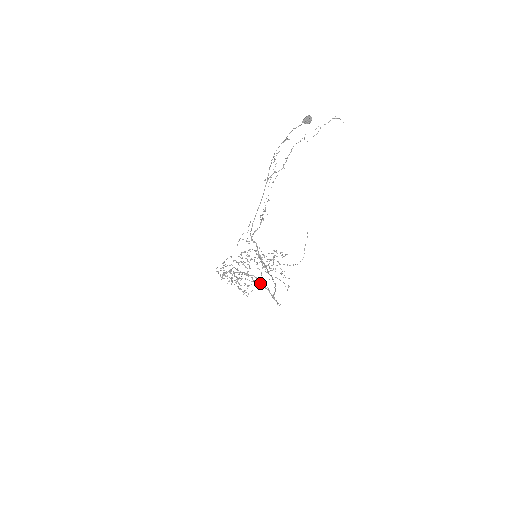
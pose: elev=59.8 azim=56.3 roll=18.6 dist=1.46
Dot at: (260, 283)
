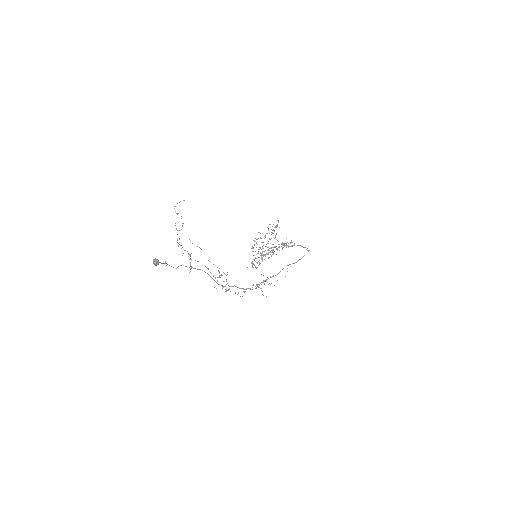
Dot at: occluded
